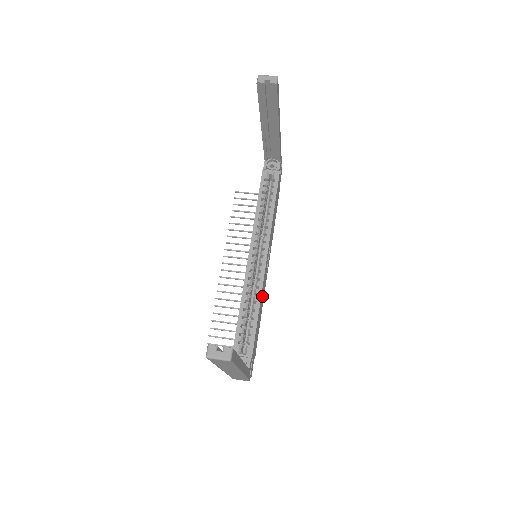
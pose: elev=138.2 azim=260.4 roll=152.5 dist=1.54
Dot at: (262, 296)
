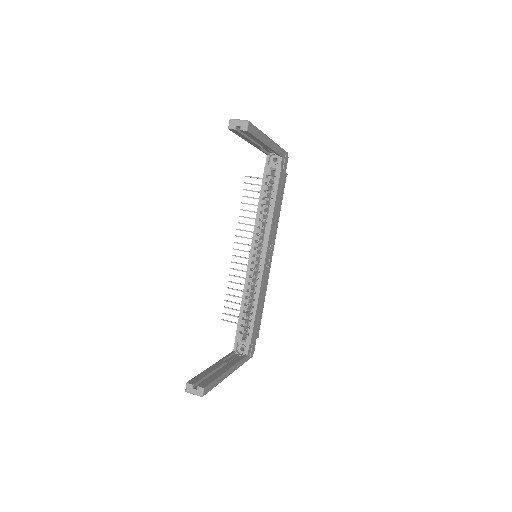
Dot at: (263, 290)
